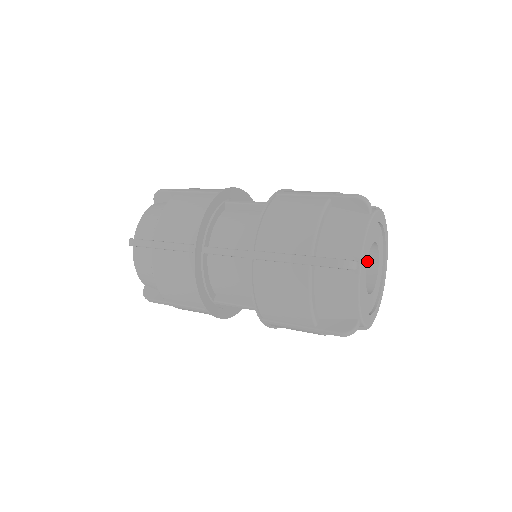
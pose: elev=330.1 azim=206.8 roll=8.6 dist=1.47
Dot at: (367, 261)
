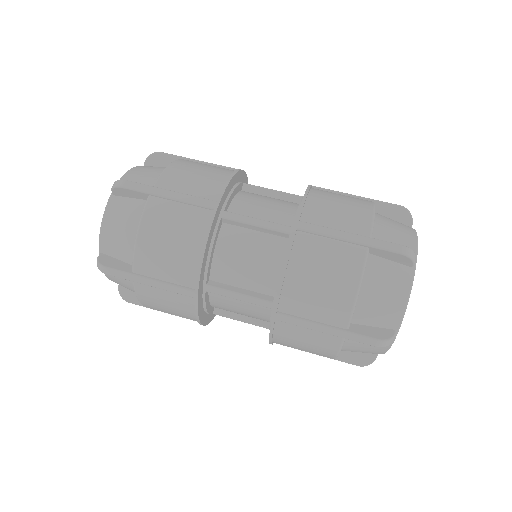
Dot at: occluded
